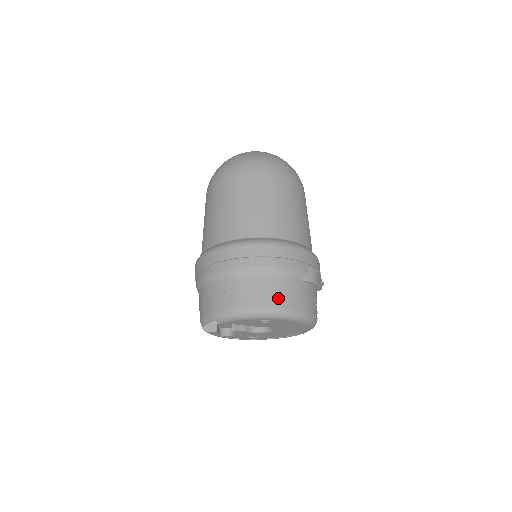
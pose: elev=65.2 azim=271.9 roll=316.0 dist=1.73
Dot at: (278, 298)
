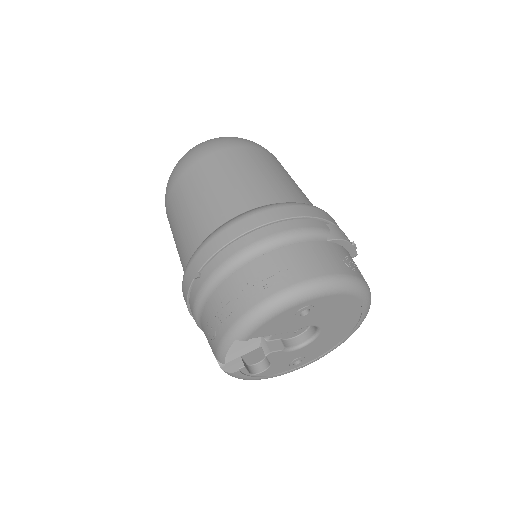
Dot at: (308, 267)
